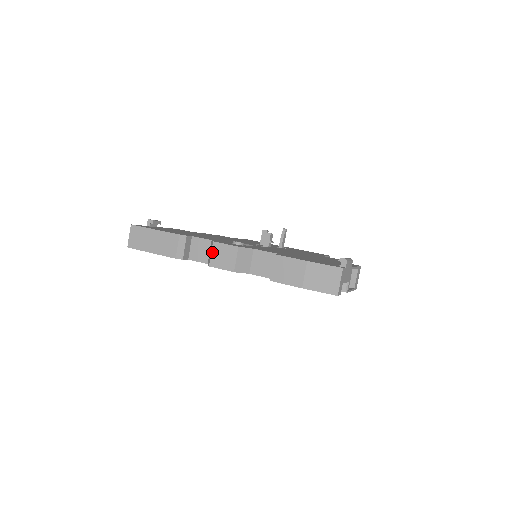
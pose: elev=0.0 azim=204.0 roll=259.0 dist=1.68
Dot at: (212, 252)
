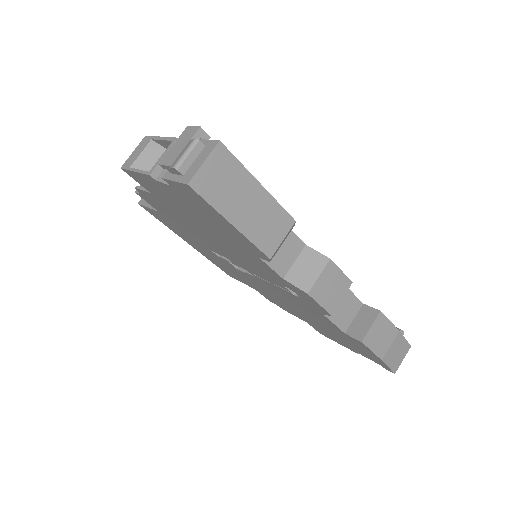
Dot at: (322, 274)
